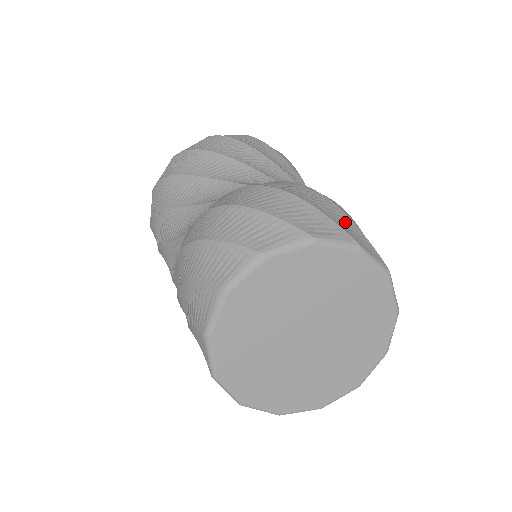
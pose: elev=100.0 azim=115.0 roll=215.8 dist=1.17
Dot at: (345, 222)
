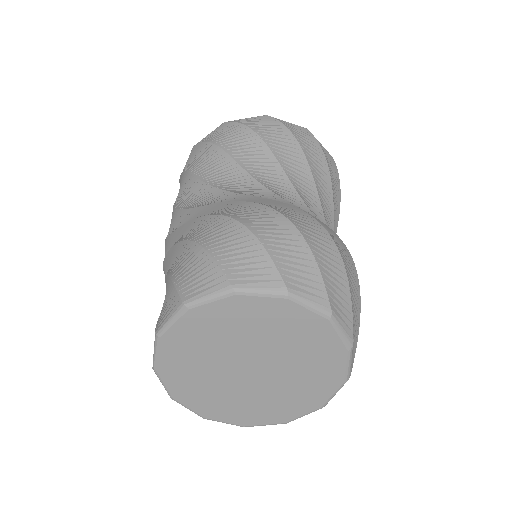
Dot at: (356, 317)
